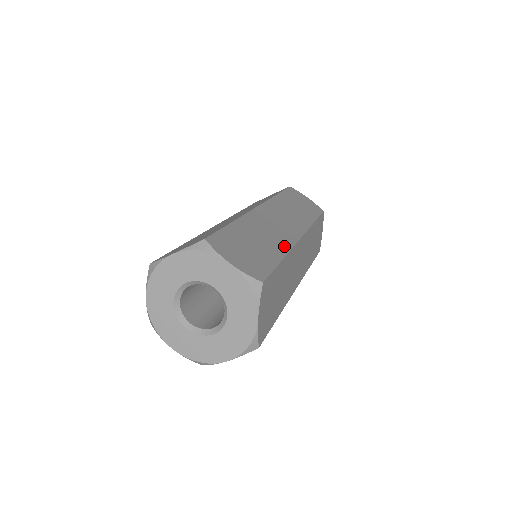
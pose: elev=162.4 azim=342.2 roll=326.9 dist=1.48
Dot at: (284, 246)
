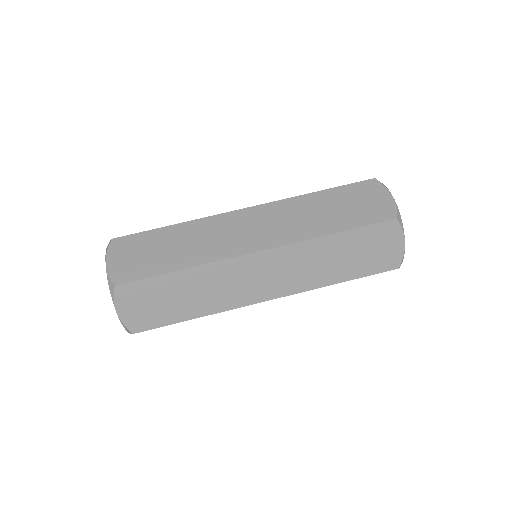
Dot at: (218, 307)
